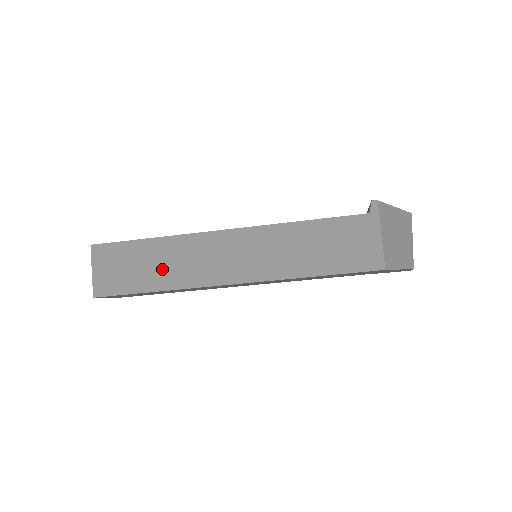
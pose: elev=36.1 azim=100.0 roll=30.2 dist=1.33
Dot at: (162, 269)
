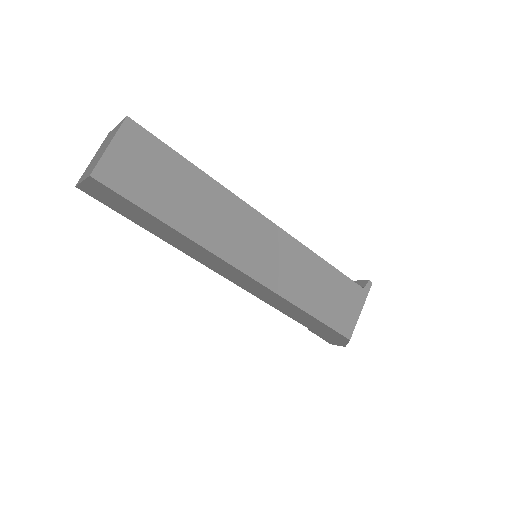
Dot at: (189, 207)
